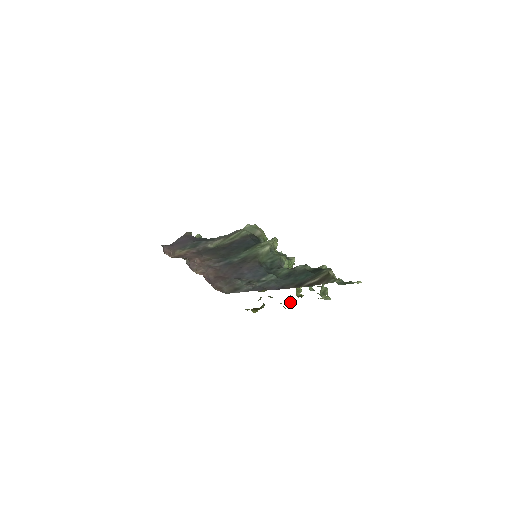
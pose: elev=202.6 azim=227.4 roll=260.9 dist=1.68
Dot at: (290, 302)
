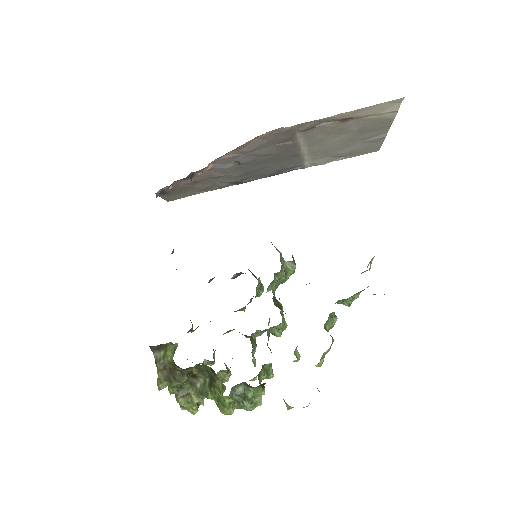
Dot at: (233, 398)
